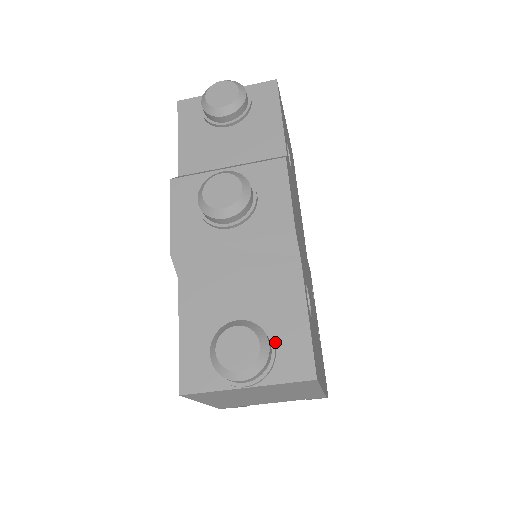
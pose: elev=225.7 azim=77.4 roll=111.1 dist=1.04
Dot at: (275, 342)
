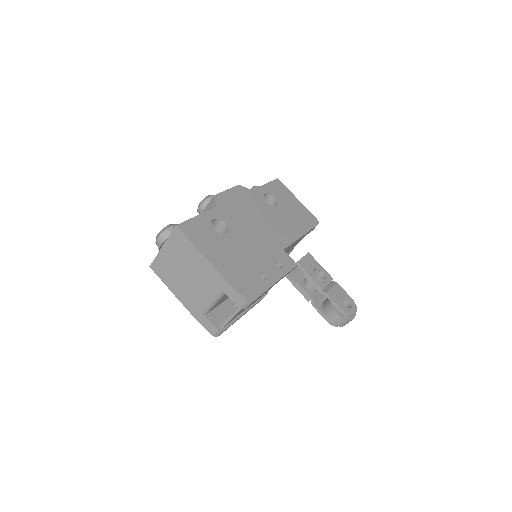
Dot at: occluded
